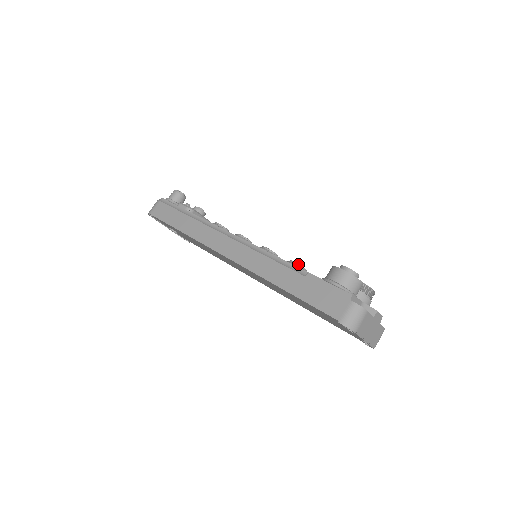
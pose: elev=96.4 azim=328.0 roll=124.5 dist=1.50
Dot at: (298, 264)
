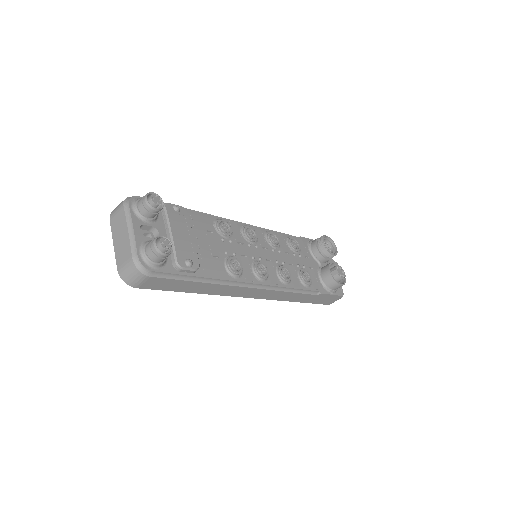
Dot at: (310, 284)
